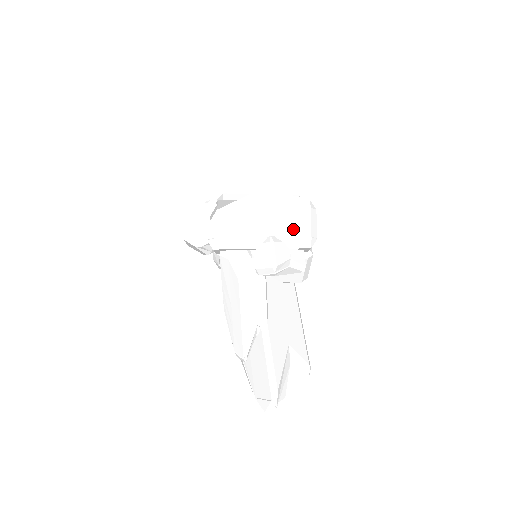
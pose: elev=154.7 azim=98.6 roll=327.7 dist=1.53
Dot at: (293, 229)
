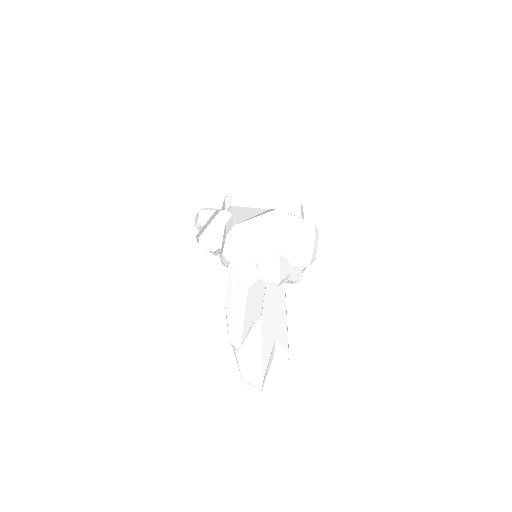
Dot at: (298, 250)
